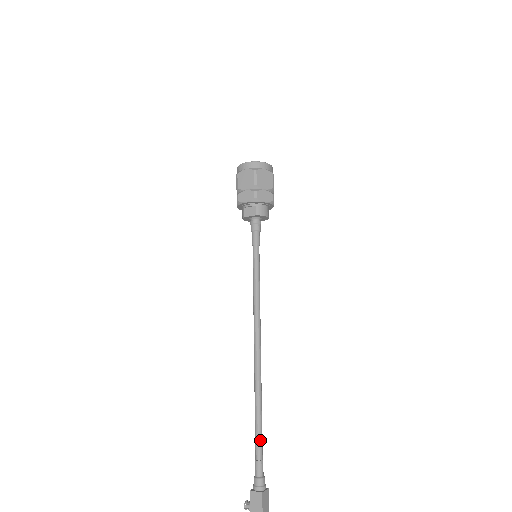
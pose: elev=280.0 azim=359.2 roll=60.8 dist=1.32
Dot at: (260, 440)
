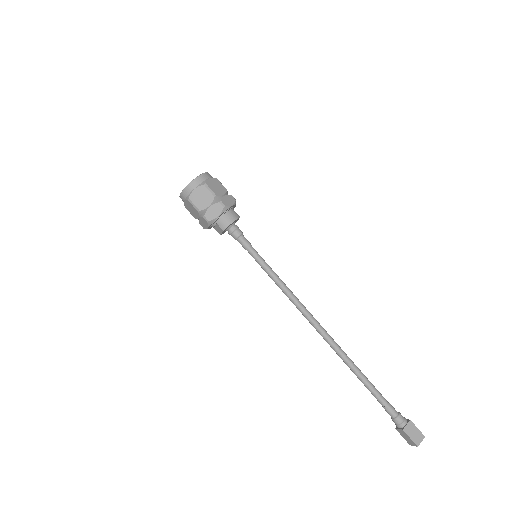
Dot at: (373, 392)
